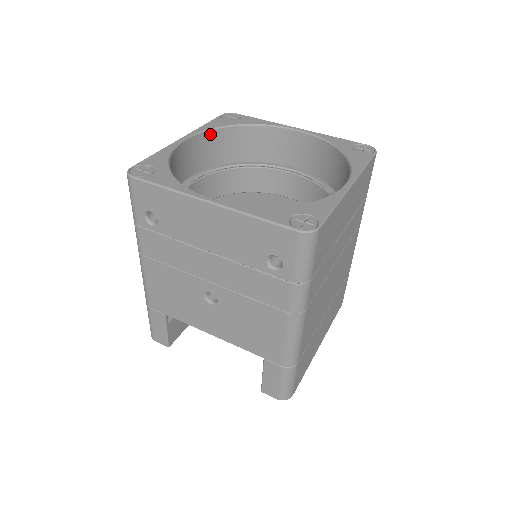
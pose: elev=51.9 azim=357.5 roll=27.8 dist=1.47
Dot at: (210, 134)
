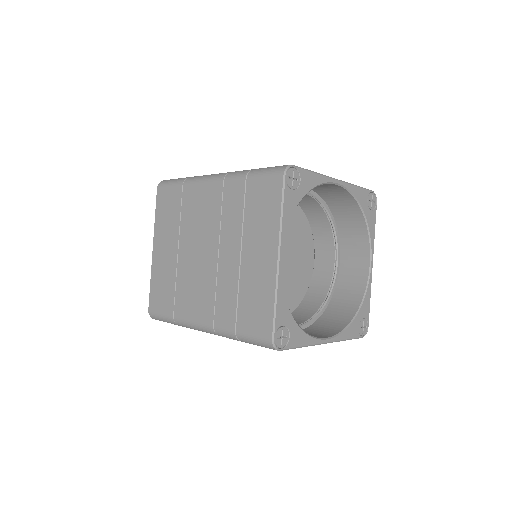
Dot at: occluded
